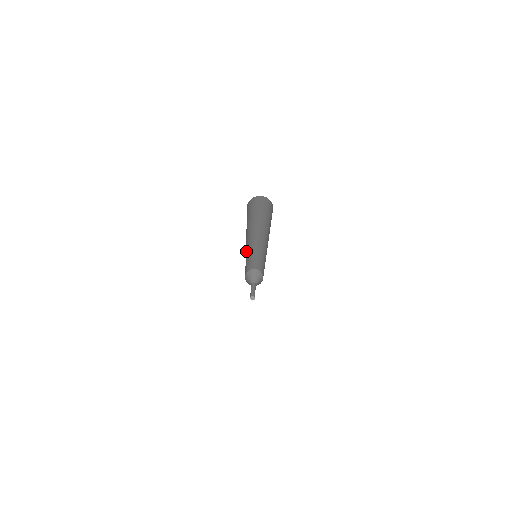
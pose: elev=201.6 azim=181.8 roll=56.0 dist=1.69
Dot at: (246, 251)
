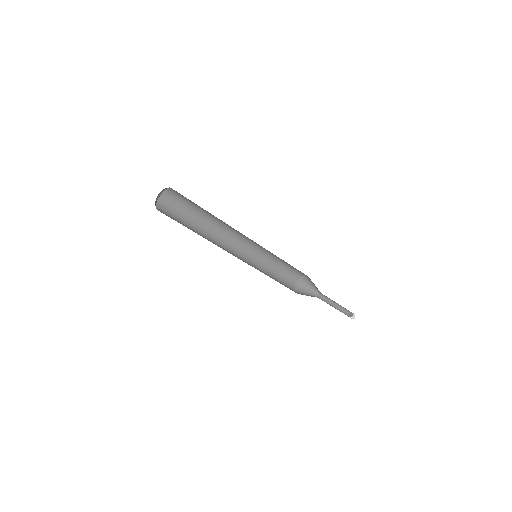
Dot at: (245, 259)
